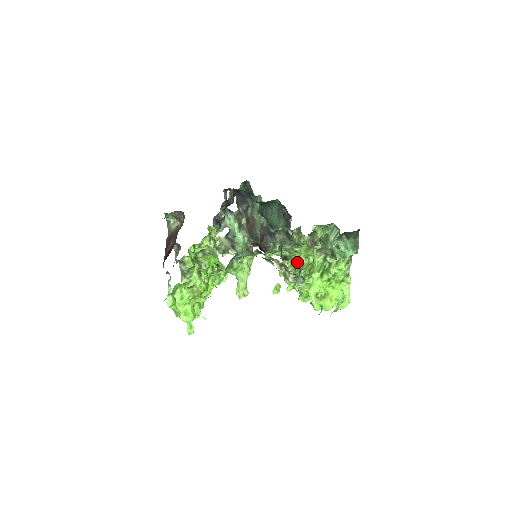
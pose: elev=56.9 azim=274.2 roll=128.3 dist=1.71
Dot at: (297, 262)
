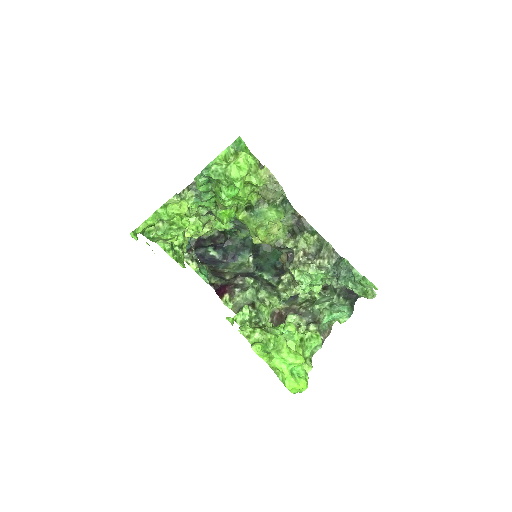
Dot at: (257, 322)
